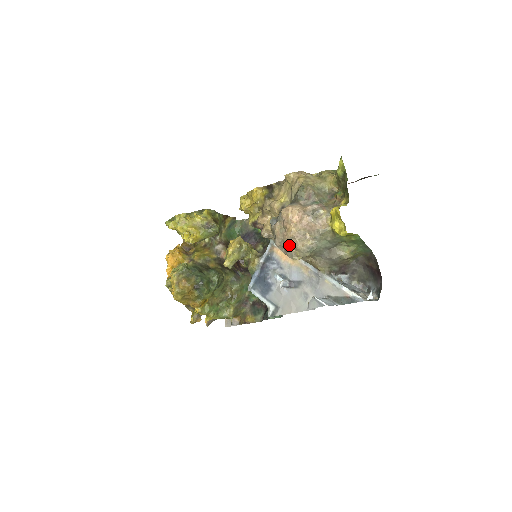
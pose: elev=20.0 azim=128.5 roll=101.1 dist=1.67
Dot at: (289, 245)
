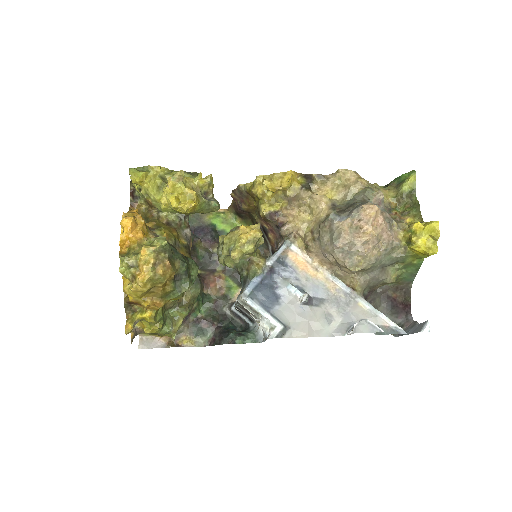
Dot at: (359, 250)
